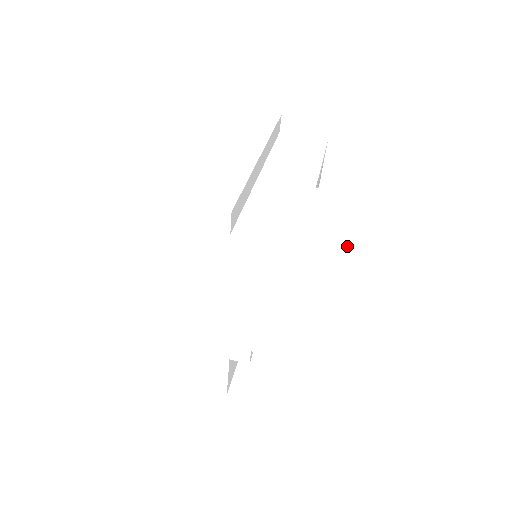
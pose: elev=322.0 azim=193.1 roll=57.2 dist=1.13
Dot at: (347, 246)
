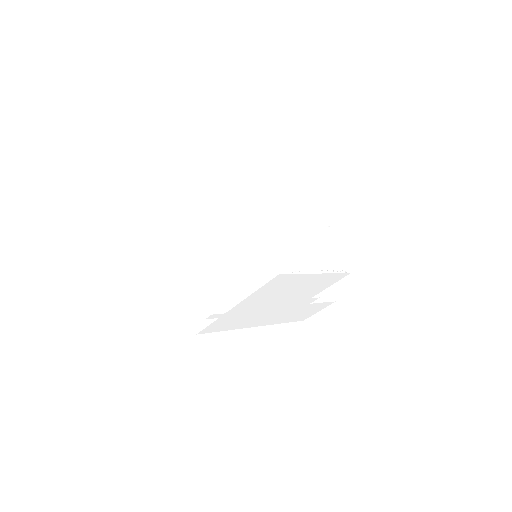
Dot at: (268, 266)
